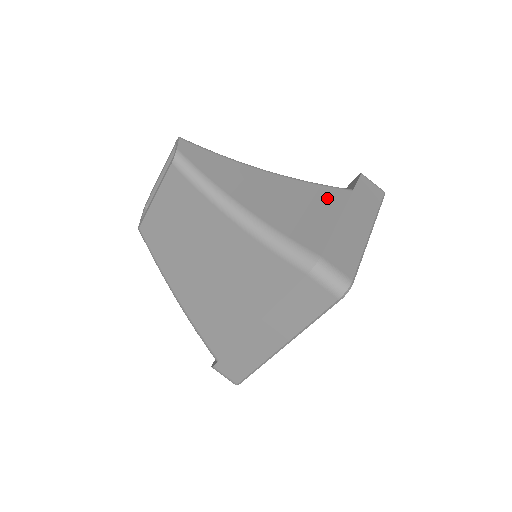
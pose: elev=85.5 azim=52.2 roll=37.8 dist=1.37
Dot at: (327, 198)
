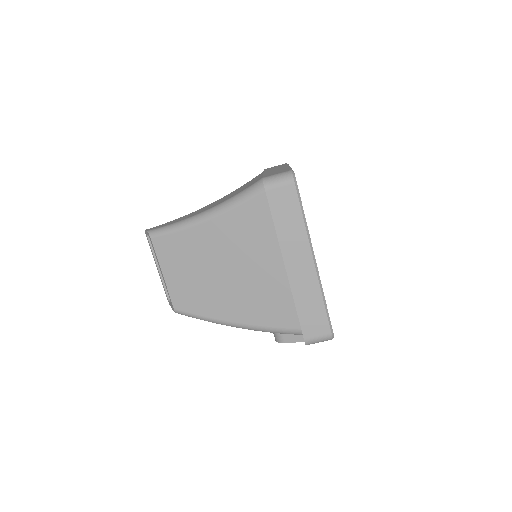
Dot at: occluded
